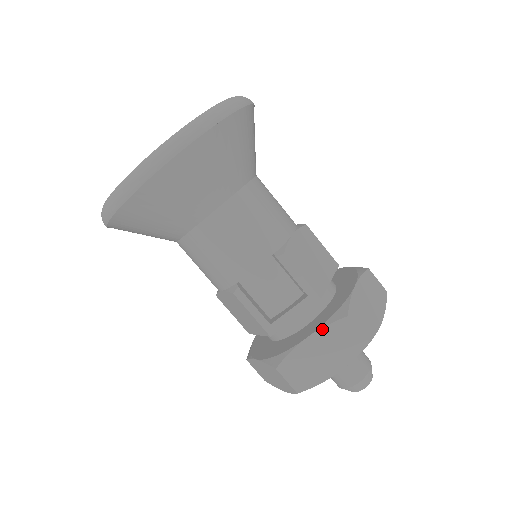
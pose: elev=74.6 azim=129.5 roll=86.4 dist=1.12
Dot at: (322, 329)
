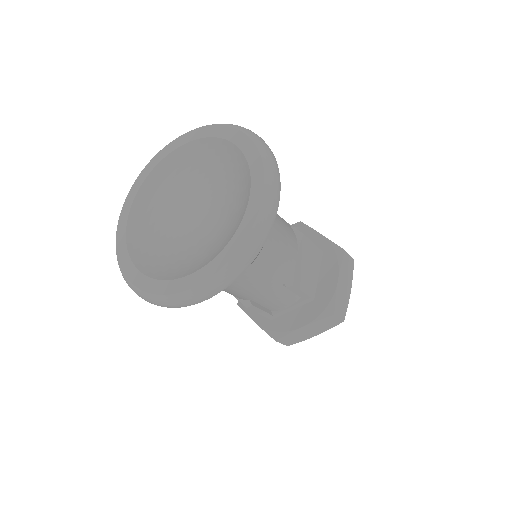
Dot at: (314, 322)
